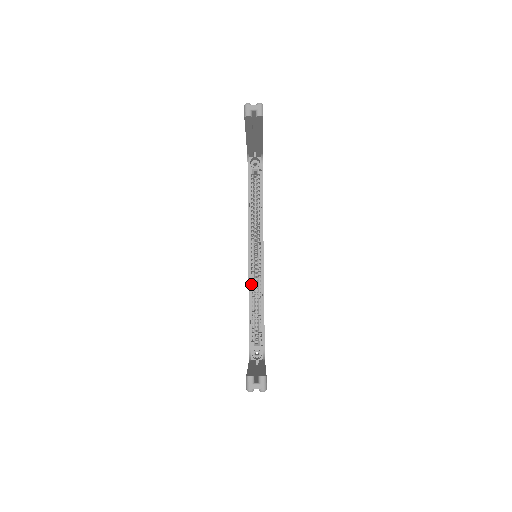
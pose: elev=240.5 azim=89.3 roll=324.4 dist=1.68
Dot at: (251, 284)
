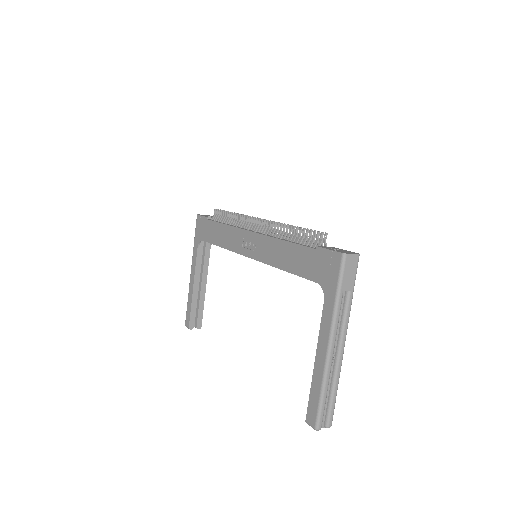
Dot at: occluded
